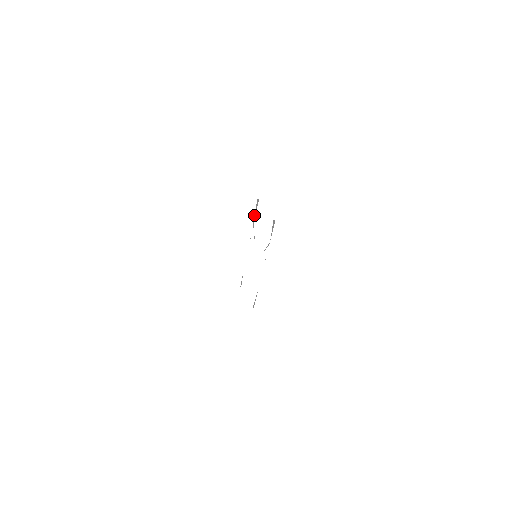
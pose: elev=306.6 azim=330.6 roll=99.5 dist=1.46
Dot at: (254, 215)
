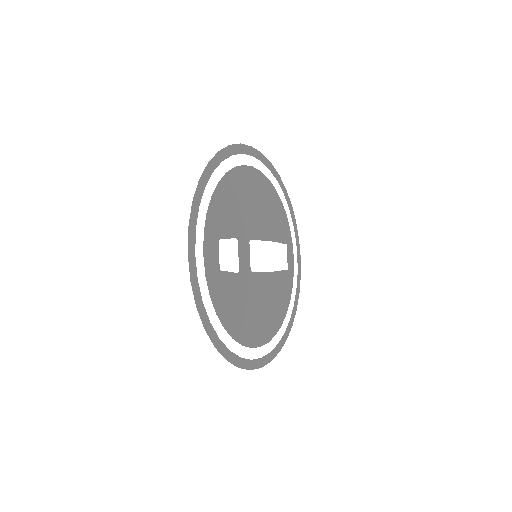
Dot at: (232, 237)
